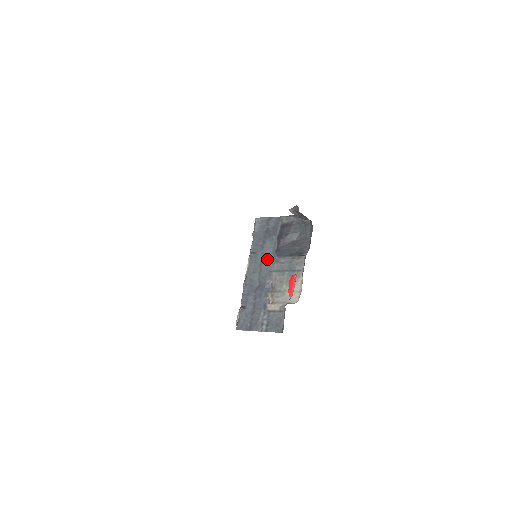
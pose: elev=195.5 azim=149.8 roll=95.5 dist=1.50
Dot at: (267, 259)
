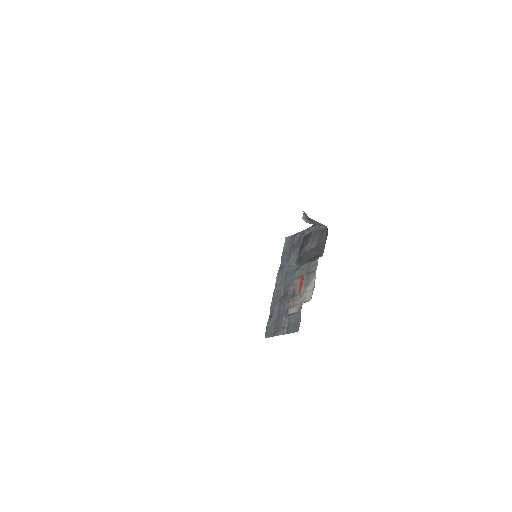
Dot at: (291, 270)
